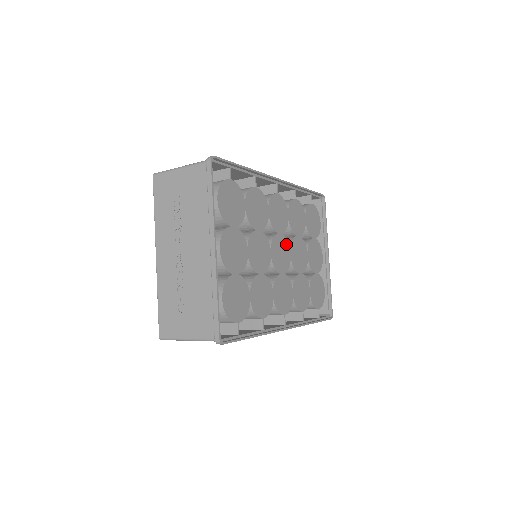
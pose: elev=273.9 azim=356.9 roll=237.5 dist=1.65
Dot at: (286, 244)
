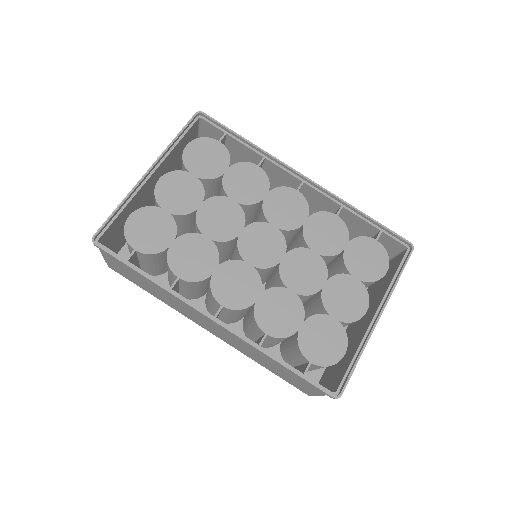
Dot at: (281, 243)
